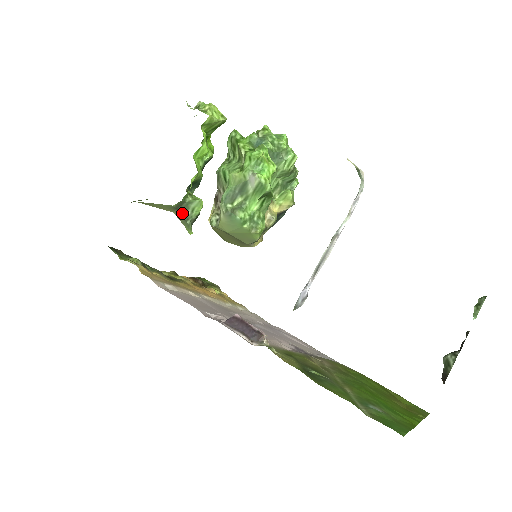
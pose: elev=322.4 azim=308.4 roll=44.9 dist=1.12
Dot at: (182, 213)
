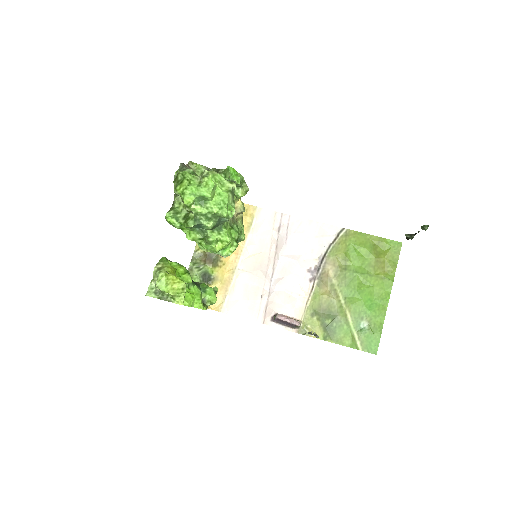
Dot at: occluded
